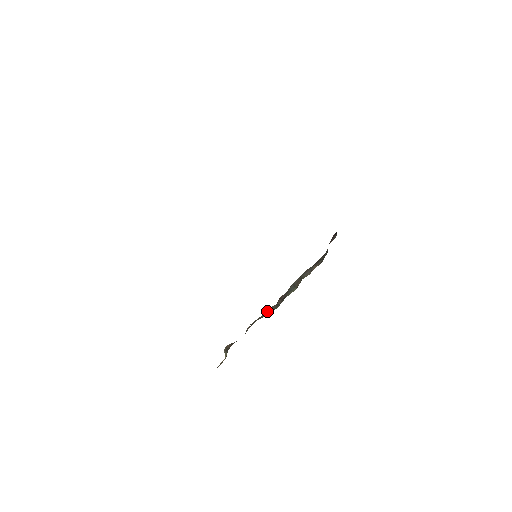
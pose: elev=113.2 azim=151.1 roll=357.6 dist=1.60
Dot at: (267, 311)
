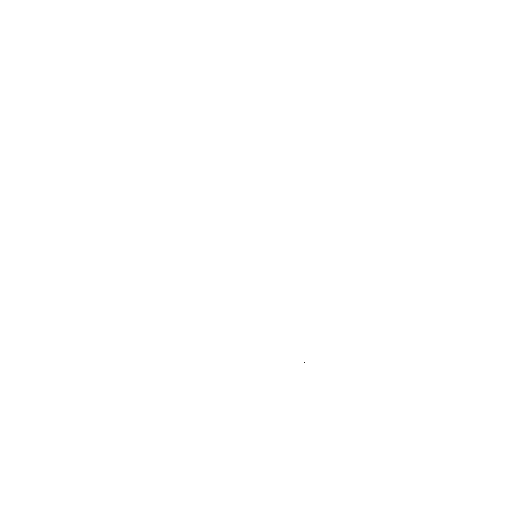
Dot at: occluded
